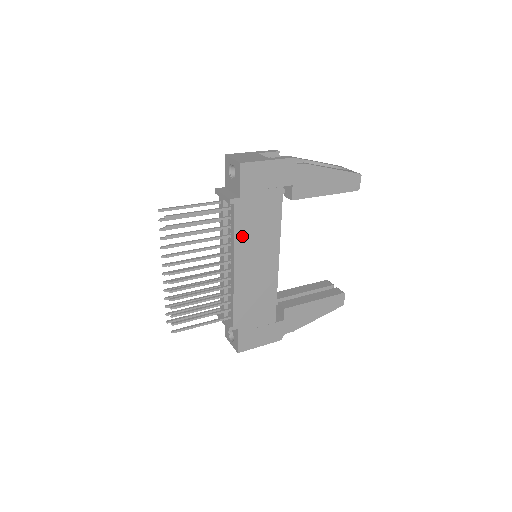
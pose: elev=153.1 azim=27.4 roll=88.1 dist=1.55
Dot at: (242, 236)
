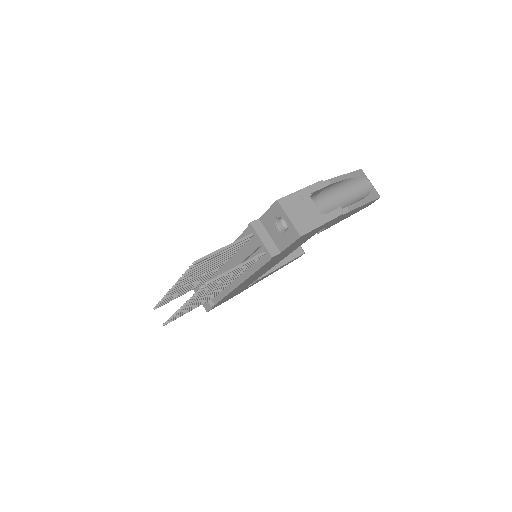
Dot at: (262, 268)
